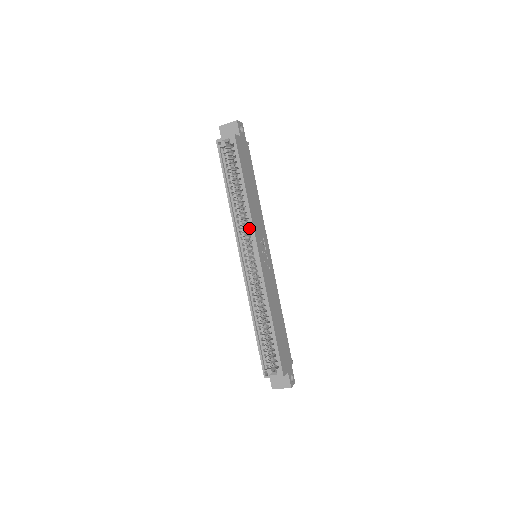
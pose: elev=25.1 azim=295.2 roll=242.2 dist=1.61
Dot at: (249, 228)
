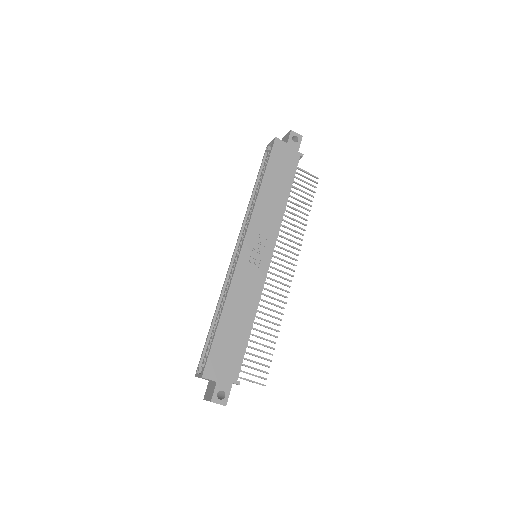
Dot at: occluded
